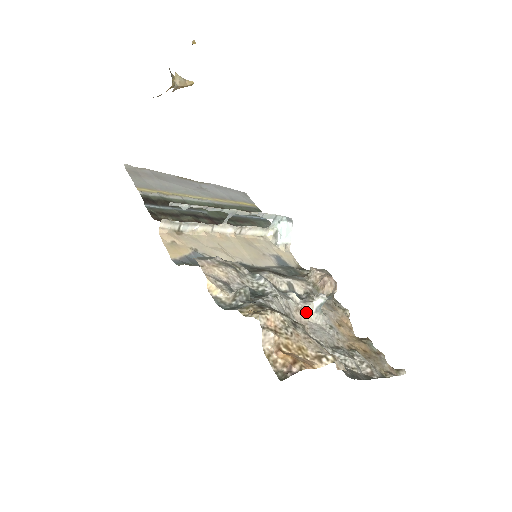
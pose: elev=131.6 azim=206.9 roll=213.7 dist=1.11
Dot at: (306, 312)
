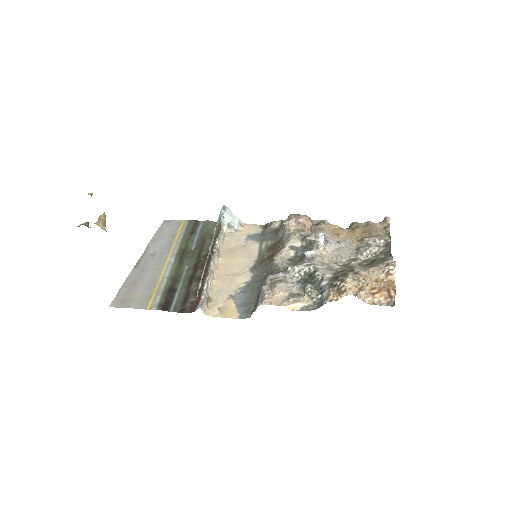
Dot at: (325, 253)
